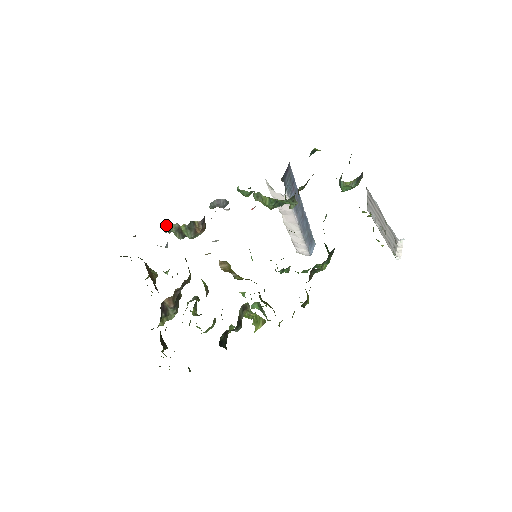
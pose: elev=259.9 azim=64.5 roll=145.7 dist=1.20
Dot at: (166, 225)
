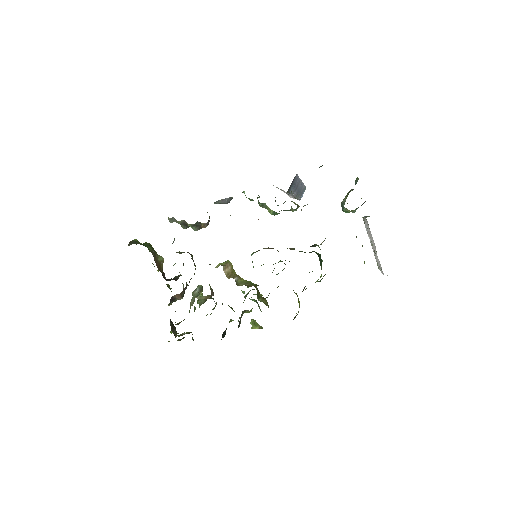
Dot at: (172, 219)
